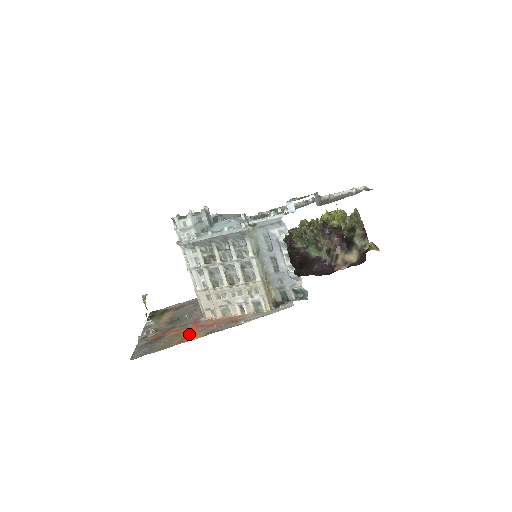
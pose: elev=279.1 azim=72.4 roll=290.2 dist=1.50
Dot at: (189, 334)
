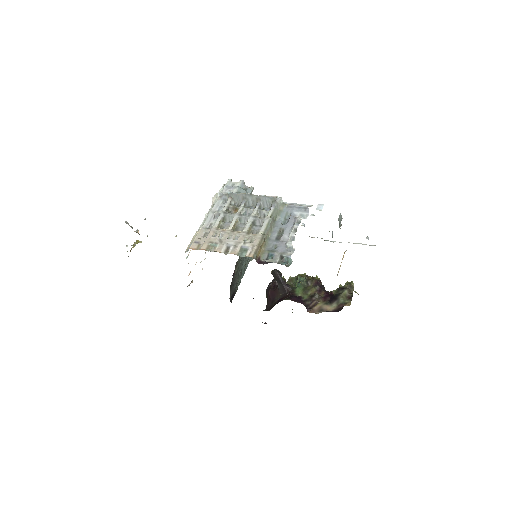
Dot at: occluded
